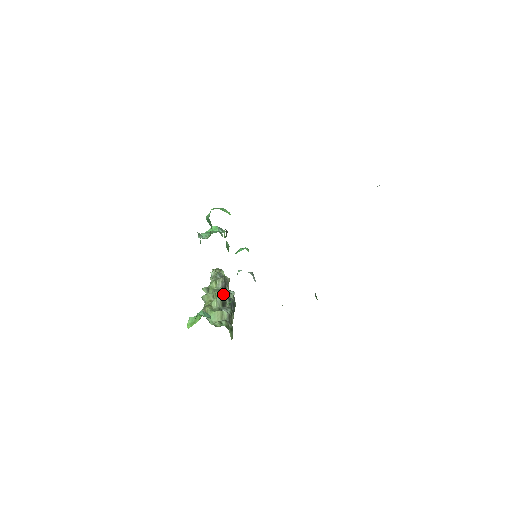
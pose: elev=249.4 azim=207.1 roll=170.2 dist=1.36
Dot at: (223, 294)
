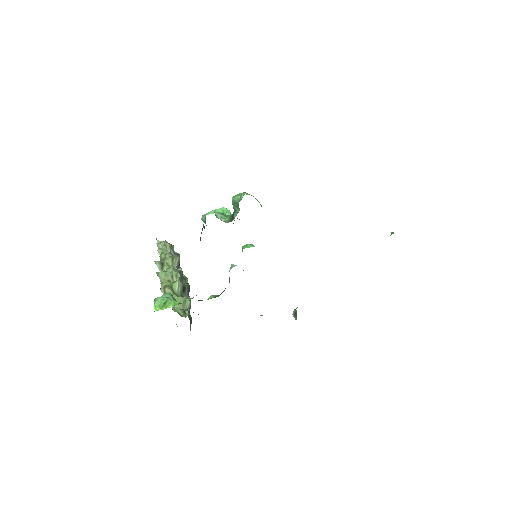
Dot at: (182, 277)
